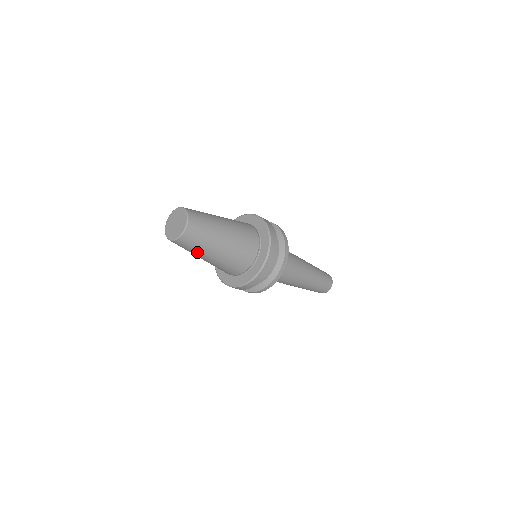
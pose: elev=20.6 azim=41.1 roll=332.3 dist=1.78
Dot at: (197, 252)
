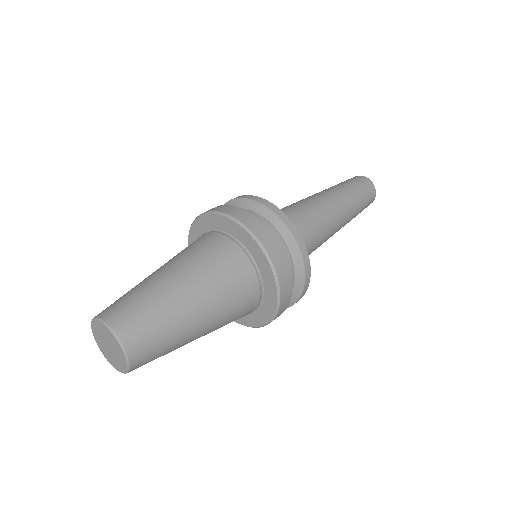
Dot at: occluded
